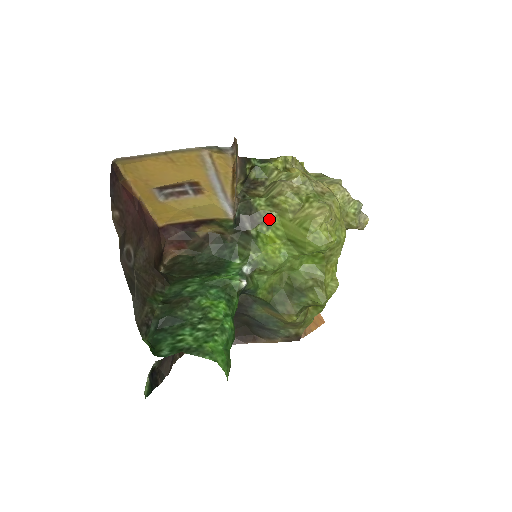
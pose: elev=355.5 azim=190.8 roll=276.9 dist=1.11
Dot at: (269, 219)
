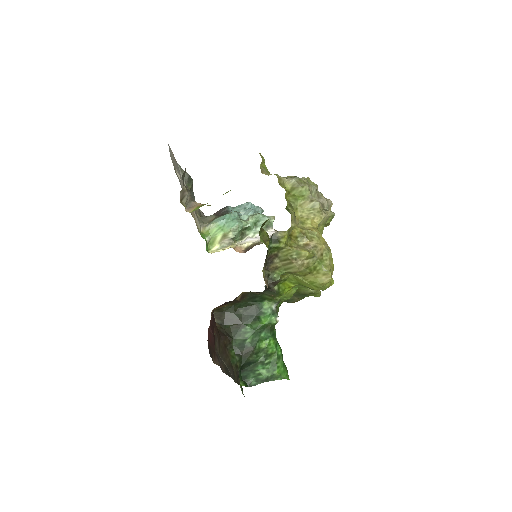
Dot at: (286, 278)
